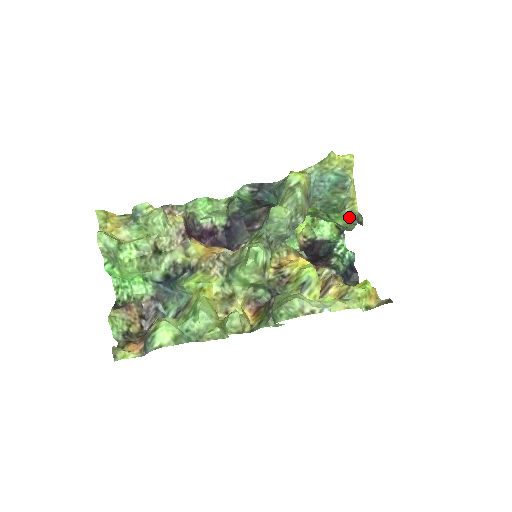
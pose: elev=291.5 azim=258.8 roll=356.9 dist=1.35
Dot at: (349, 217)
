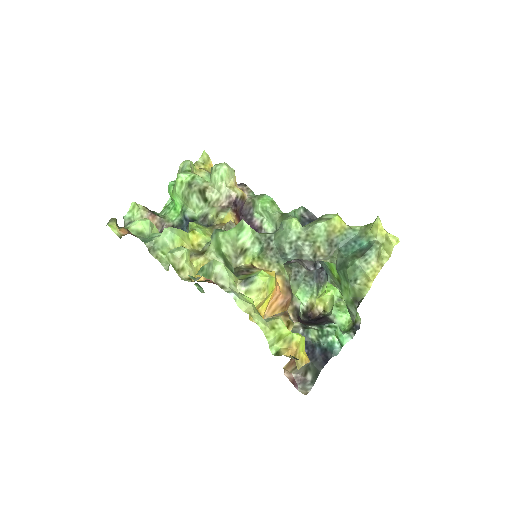
Dot at: (355, 295)
